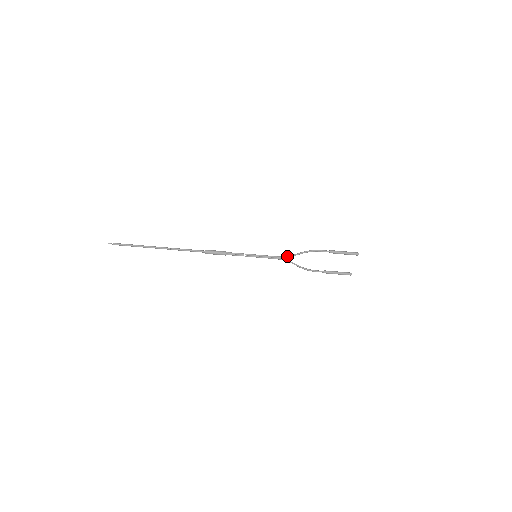
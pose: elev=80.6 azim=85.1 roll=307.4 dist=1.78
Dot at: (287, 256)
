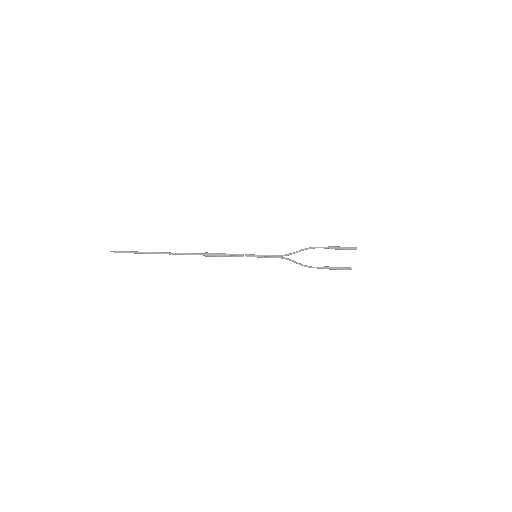
Dot at: (287, 254)
